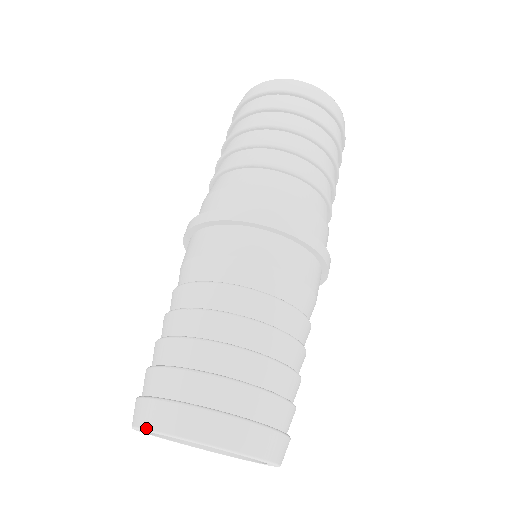
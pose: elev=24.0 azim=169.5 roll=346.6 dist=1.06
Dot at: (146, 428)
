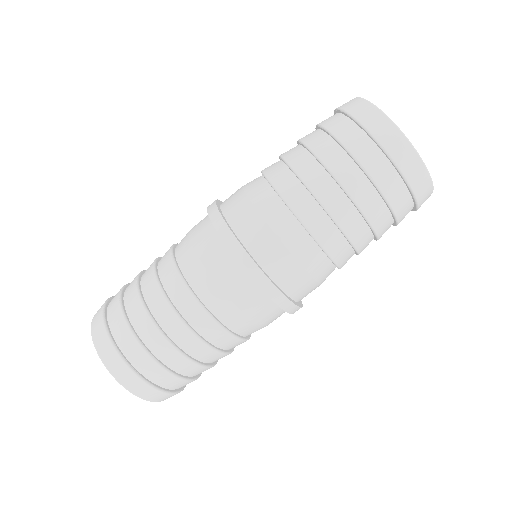
Dot at: occluded
